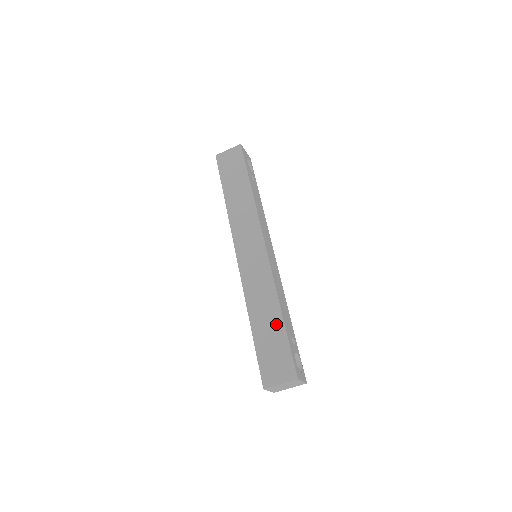
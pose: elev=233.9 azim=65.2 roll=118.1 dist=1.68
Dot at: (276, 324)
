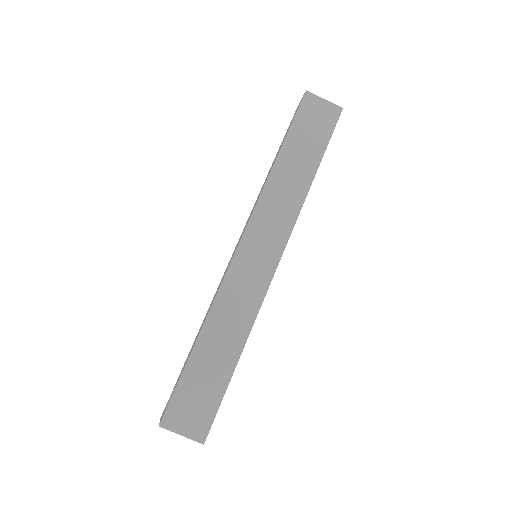
Dot at: (225, 365)
